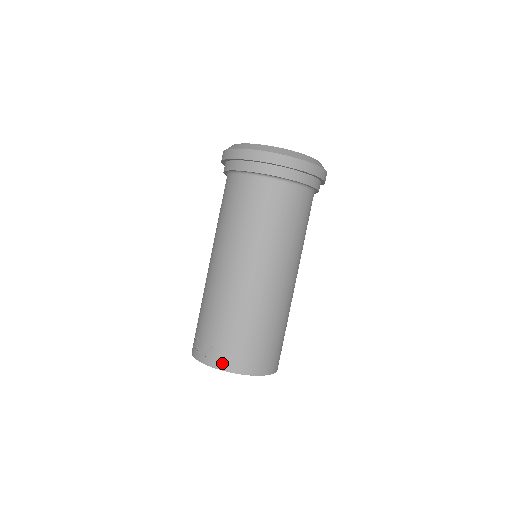
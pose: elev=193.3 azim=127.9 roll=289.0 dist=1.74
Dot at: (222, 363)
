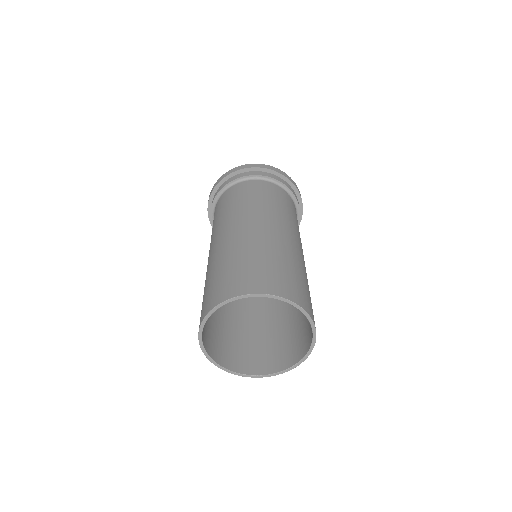
Dot at: (202, 316)
